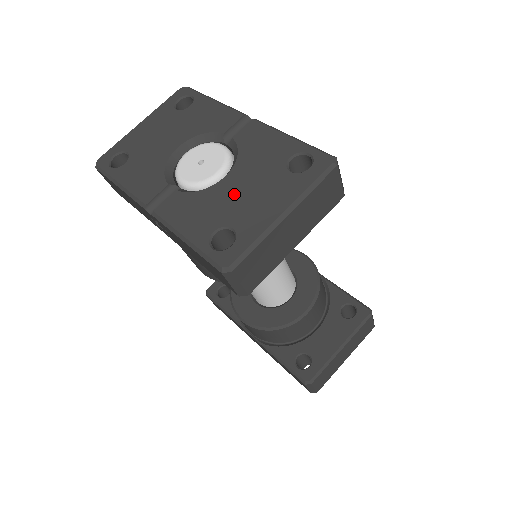
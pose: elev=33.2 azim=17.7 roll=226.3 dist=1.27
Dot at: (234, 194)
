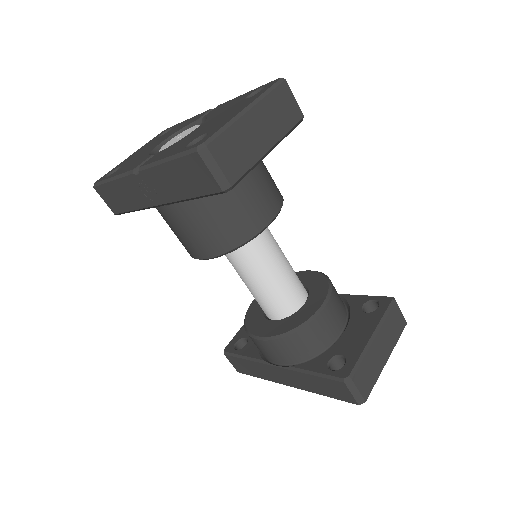
Dot at: (205, 126)
